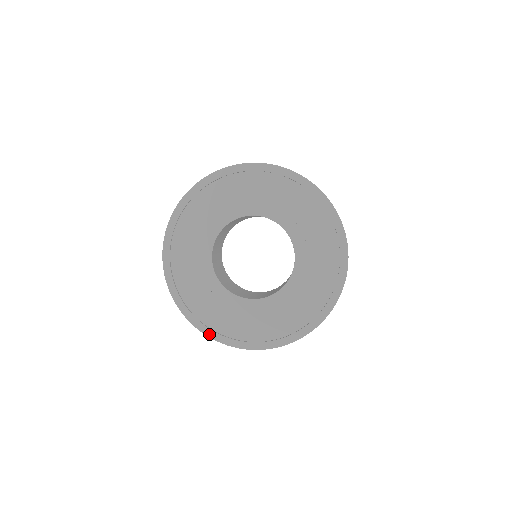
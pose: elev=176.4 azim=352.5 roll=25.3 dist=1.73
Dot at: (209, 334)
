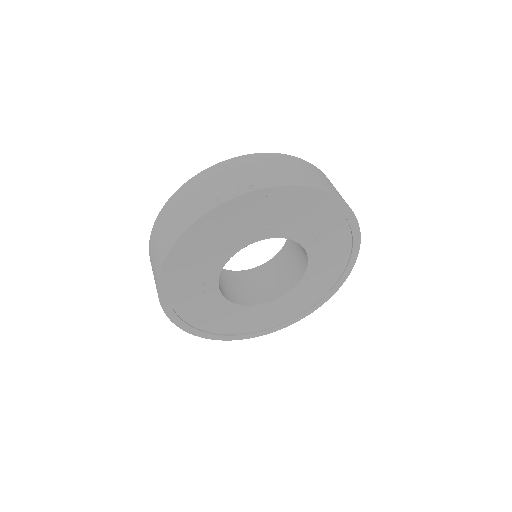
Dot at: (270, 332)
